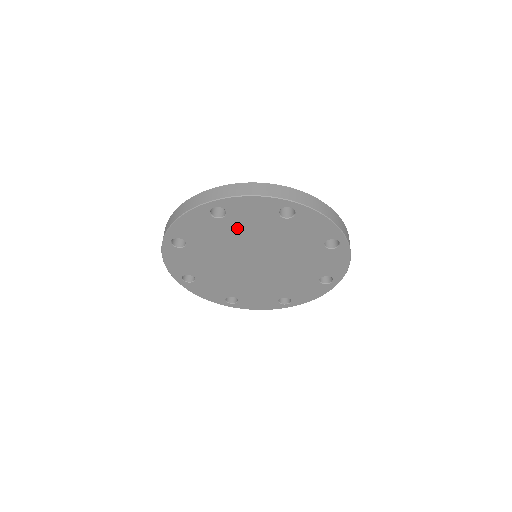
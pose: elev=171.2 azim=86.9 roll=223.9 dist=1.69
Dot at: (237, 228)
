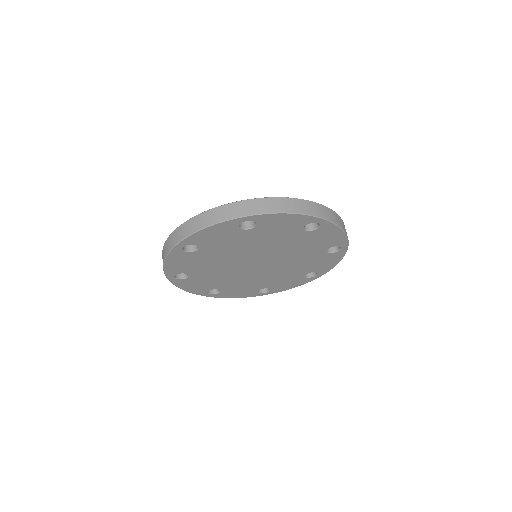
Dot at: (258, 237)
